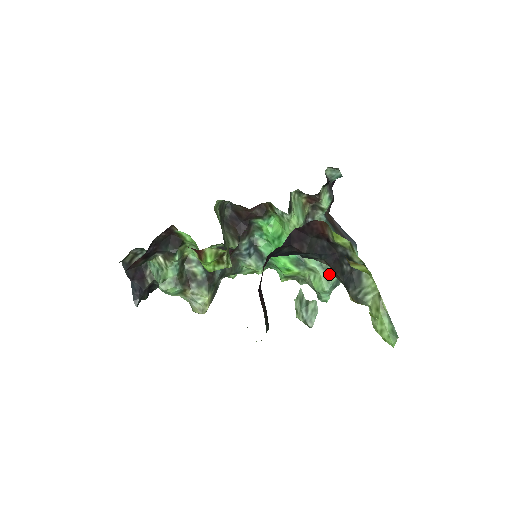
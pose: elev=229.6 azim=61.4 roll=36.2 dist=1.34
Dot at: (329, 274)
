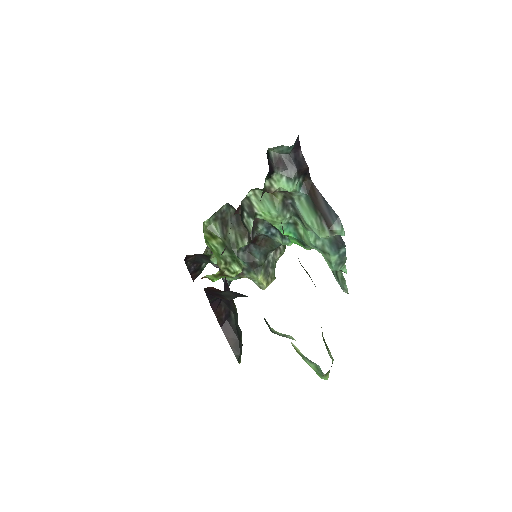
Dot at: (327, 254)
